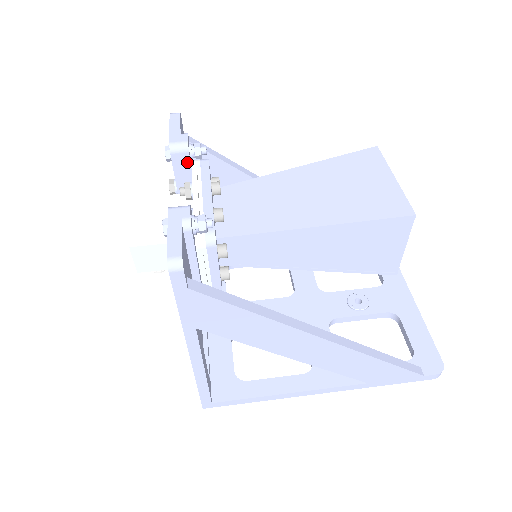
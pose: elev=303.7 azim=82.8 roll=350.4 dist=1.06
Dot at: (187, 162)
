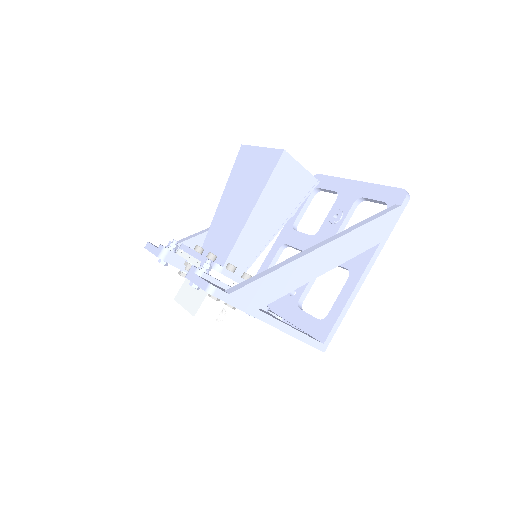
Dot at: (174, 255)
